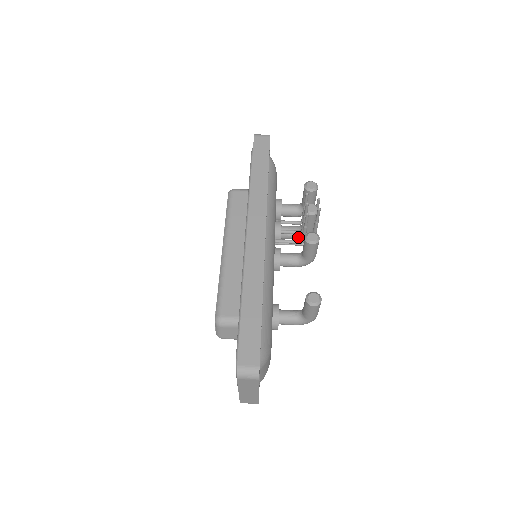
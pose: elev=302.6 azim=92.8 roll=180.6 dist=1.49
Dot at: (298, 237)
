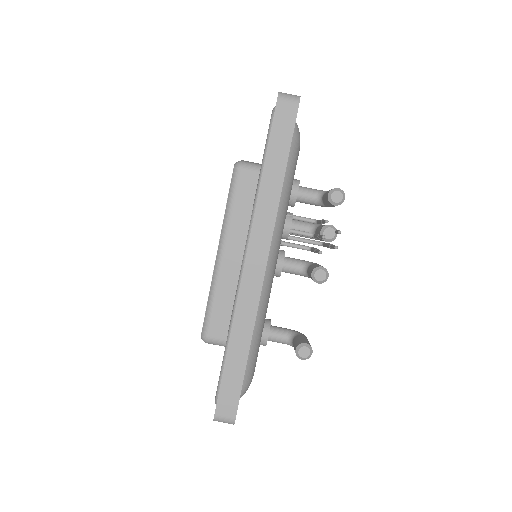
Dot at: occluded
